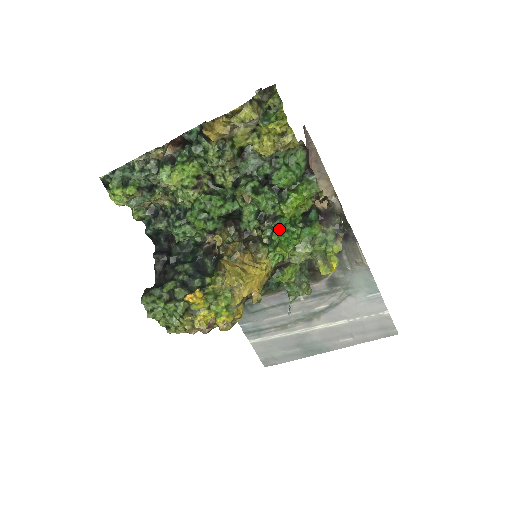
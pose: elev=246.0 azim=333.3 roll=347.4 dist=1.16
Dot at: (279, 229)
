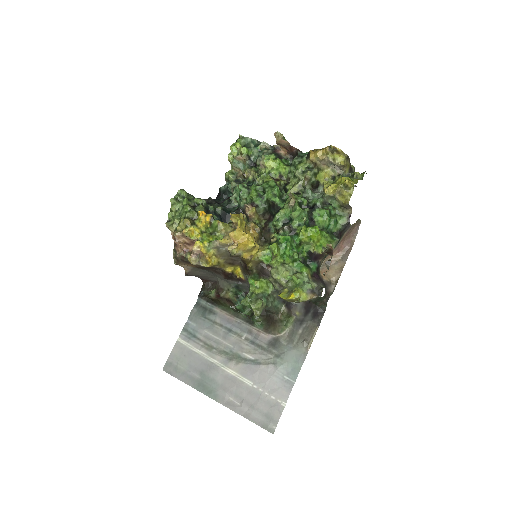
Dot at: (289, 236)
